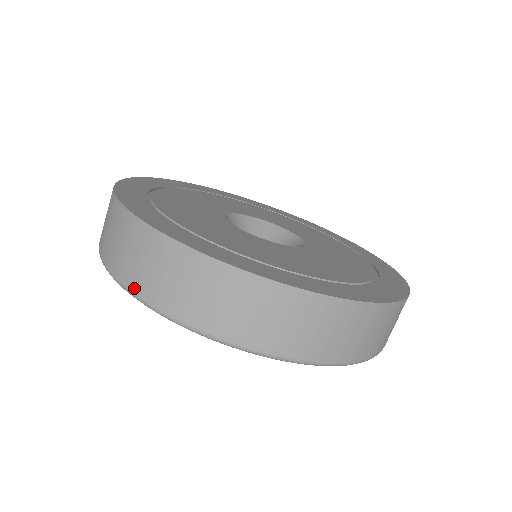
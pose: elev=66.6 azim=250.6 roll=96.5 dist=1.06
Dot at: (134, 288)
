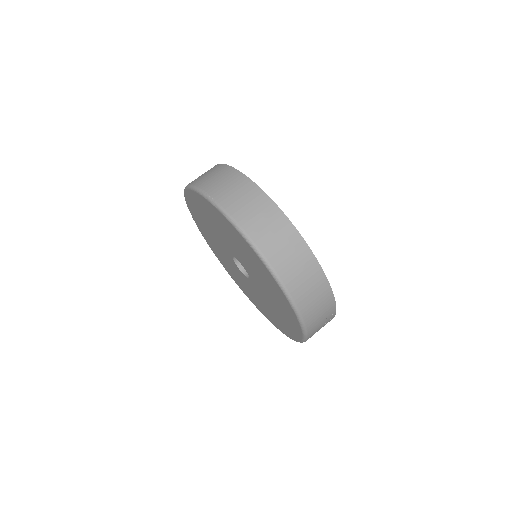
Dot at: (196, 183)
